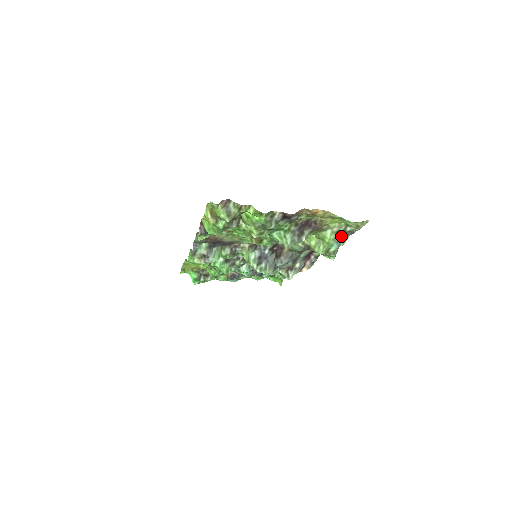
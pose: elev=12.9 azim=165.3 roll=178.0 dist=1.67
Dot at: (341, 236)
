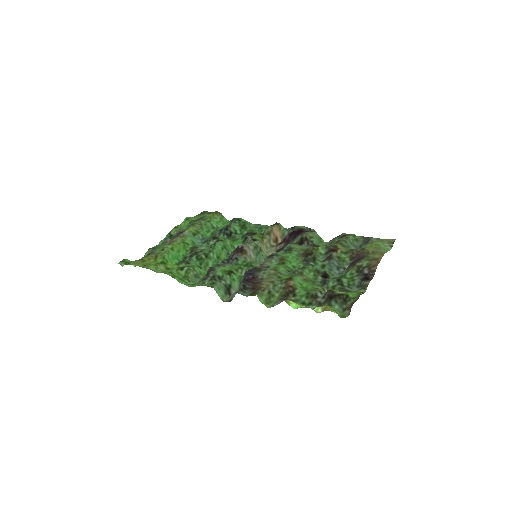
Dot at: occluded
